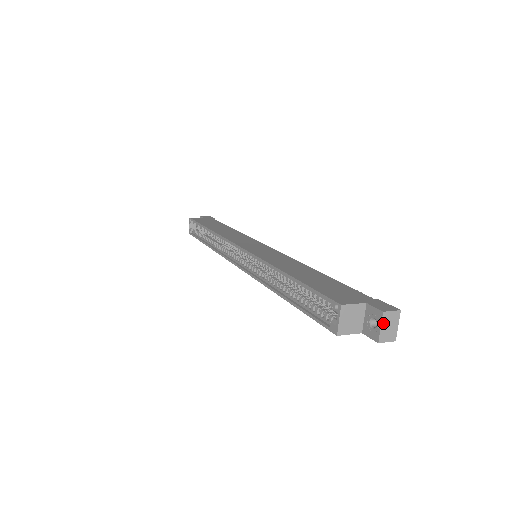
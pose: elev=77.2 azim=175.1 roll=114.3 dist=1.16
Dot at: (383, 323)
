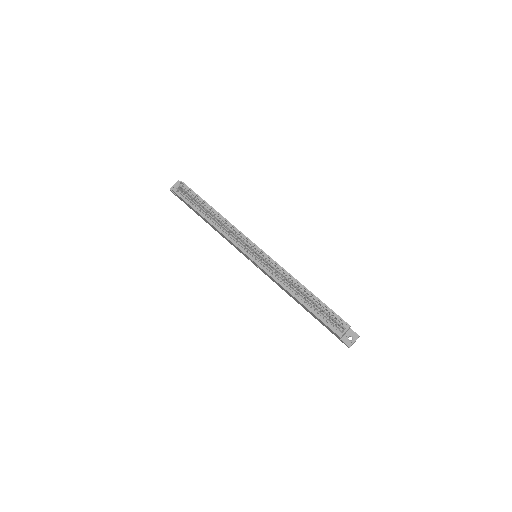
Dot at: occluded
